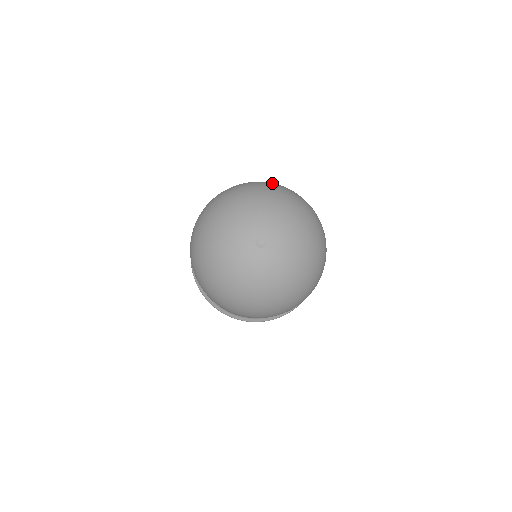
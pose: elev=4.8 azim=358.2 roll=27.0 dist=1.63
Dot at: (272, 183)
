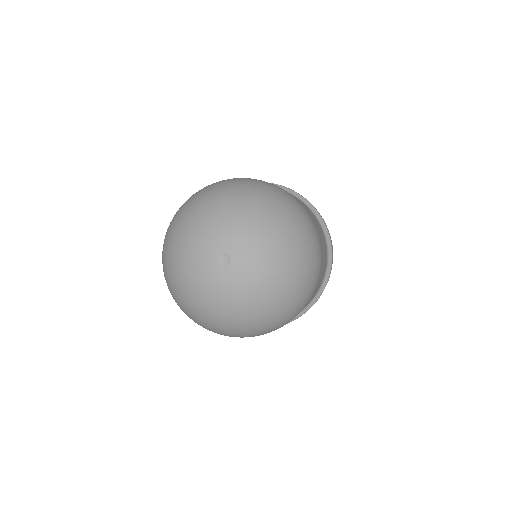
Dot at: (183, 204)
